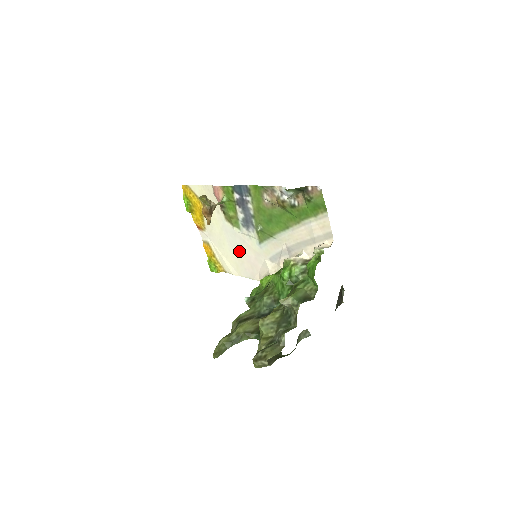
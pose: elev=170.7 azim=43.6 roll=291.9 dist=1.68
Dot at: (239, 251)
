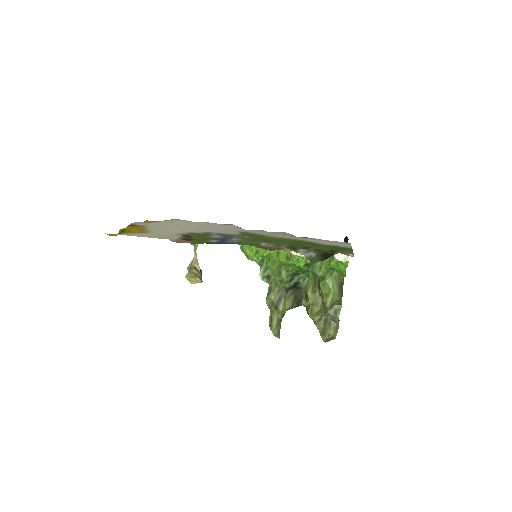
Dot at: (205, 227)
